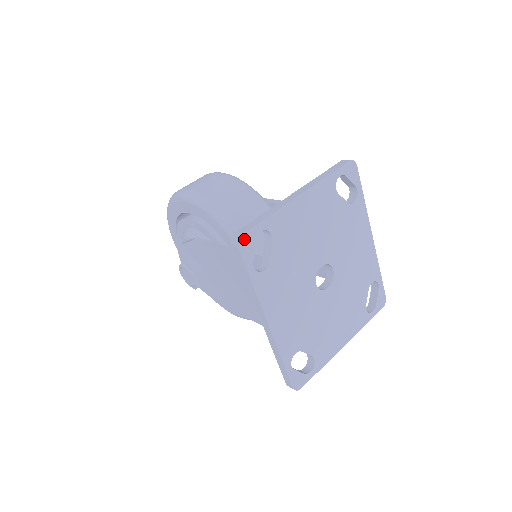
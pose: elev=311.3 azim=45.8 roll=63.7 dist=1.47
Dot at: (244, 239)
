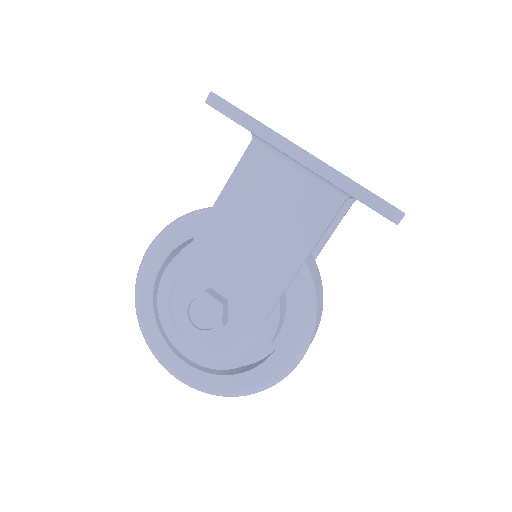
Dot at: occluded
